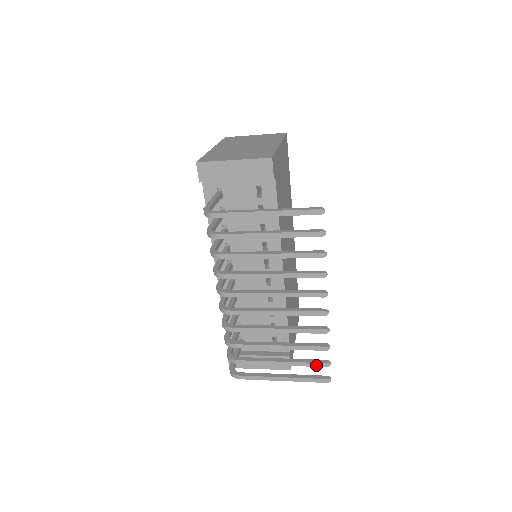
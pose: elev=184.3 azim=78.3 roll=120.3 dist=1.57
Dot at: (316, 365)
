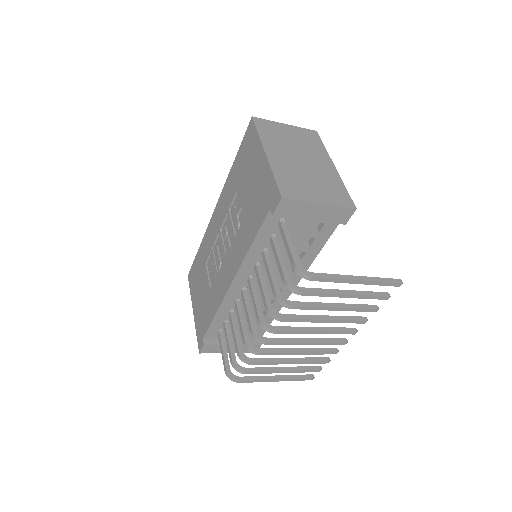
Dot at: (311, 371)
